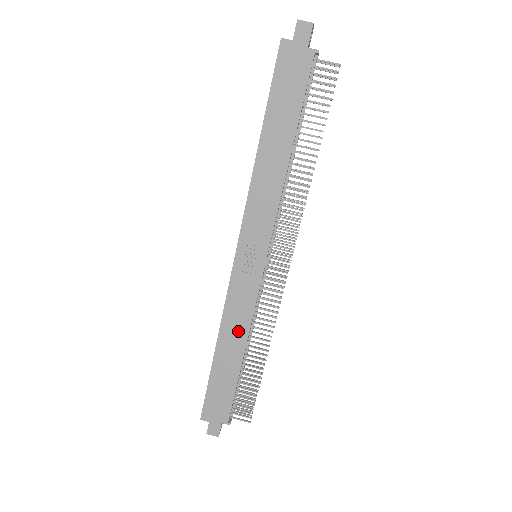
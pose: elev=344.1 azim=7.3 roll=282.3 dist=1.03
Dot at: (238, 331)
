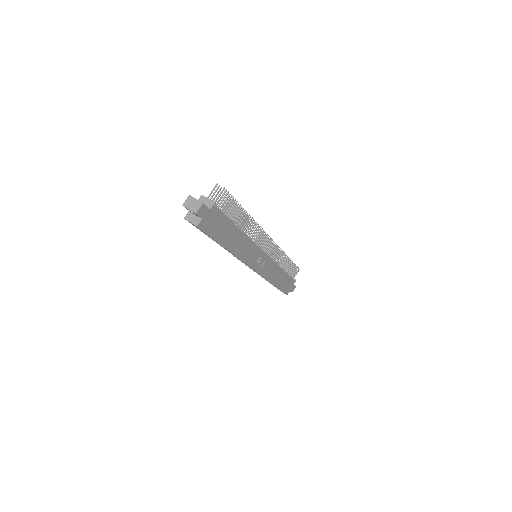
Dot at: (276, 272)
